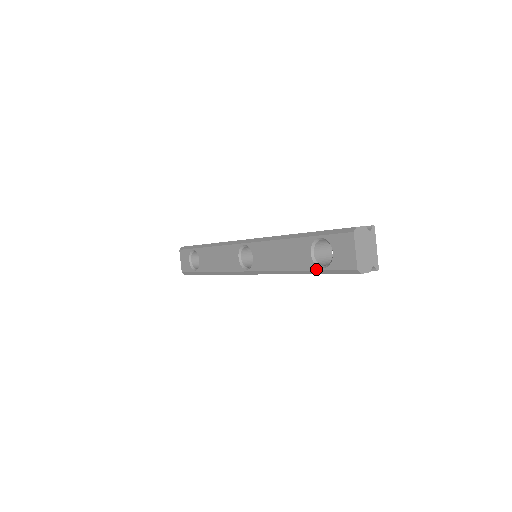
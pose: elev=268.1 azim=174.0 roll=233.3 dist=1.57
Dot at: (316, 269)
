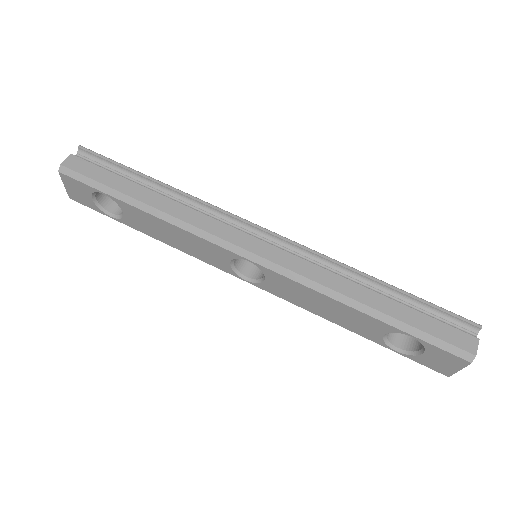
Dot at: (384, 346)
